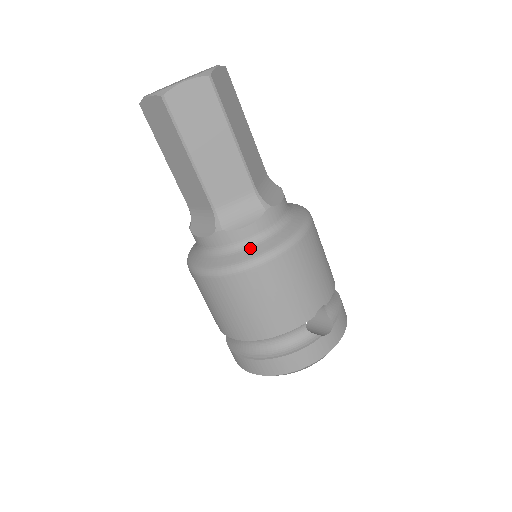
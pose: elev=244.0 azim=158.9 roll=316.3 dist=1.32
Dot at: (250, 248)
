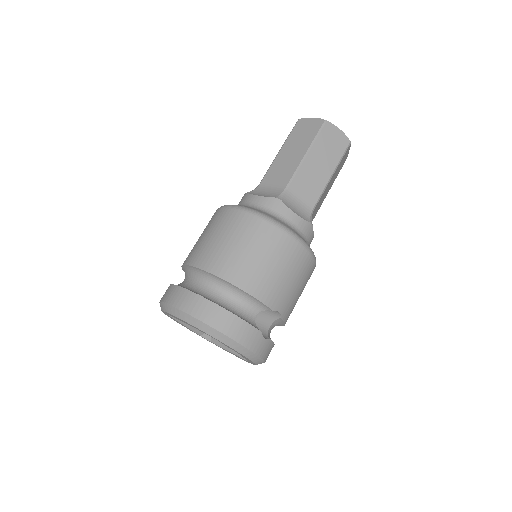
Dot at: (287, 224)
